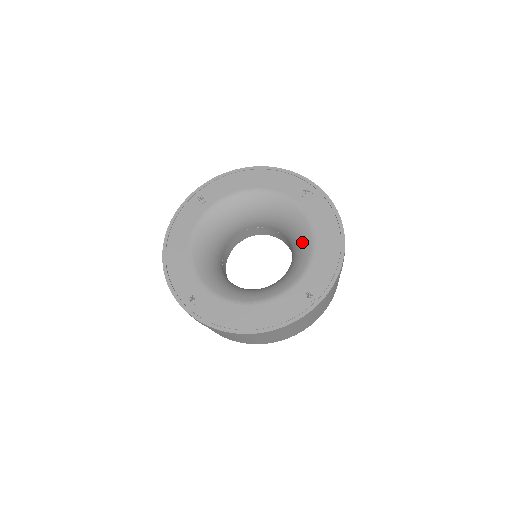
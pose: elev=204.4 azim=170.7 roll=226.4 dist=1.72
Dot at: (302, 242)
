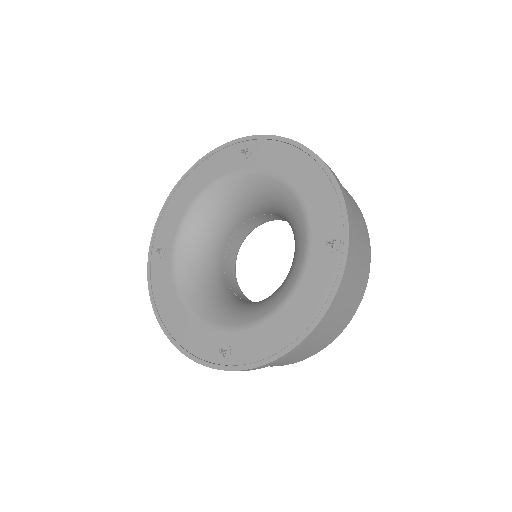
Dot at: (277, 294)
